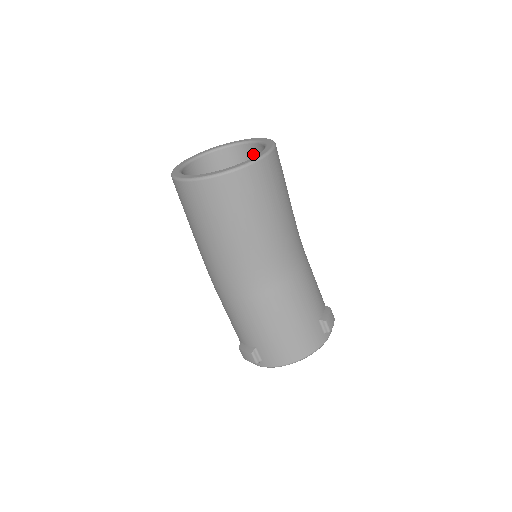
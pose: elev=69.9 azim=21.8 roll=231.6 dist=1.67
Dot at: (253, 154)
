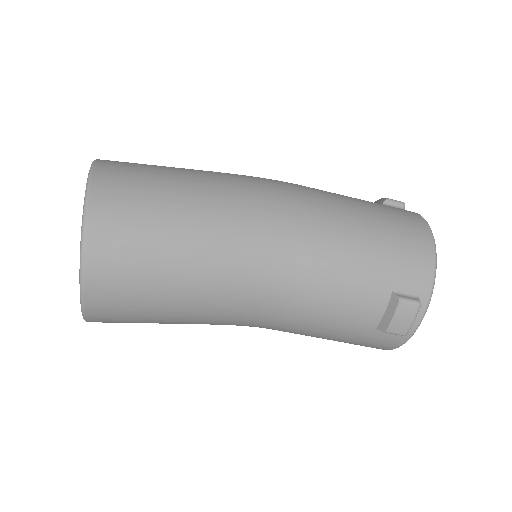
Dot at: occluded
